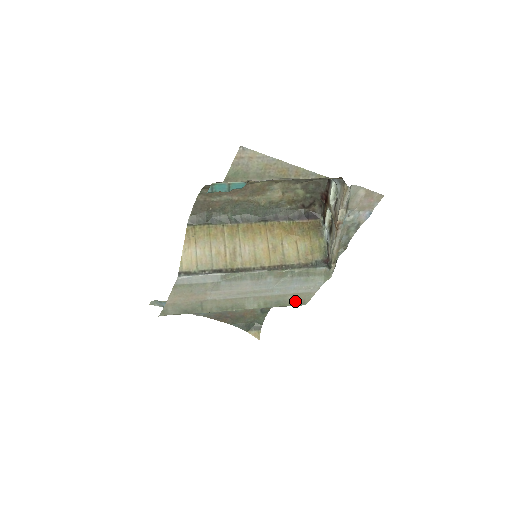
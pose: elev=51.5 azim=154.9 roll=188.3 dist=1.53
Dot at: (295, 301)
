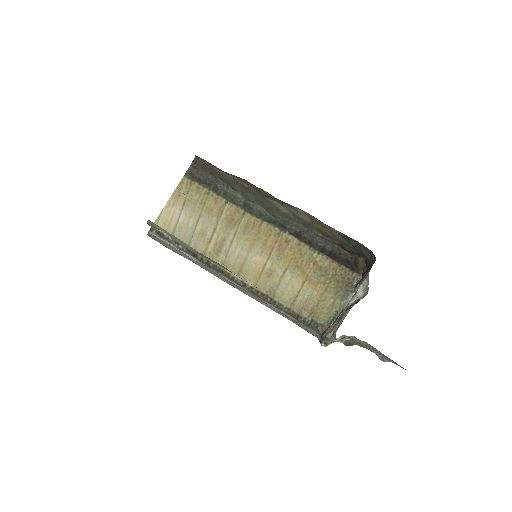
Dot at: occluded
